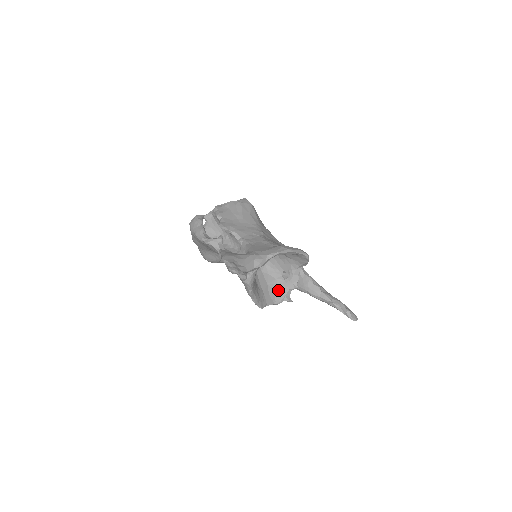
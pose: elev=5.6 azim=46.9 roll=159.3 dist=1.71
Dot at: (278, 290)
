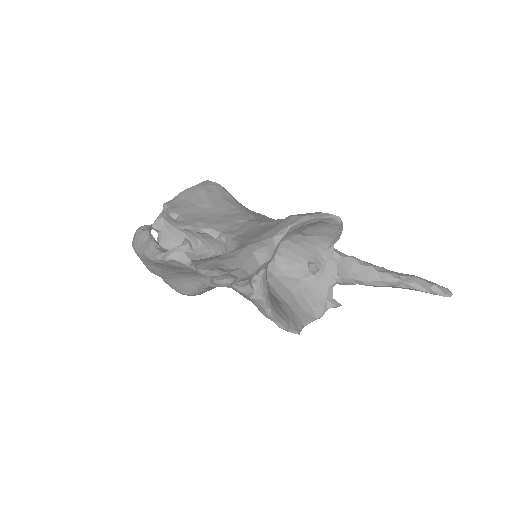
Dot at: (311, 295)
